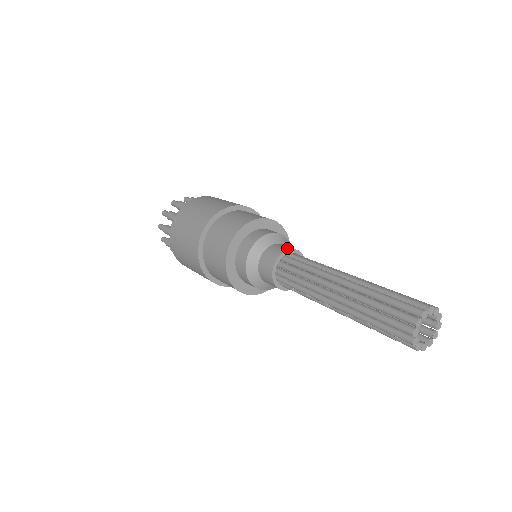
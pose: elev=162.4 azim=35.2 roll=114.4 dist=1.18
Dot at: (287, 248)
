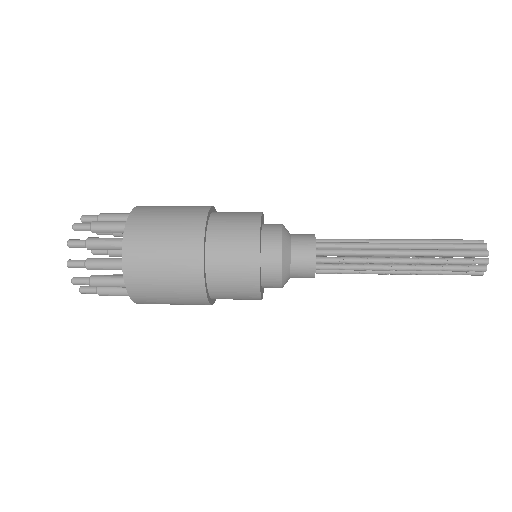
Dot at: (311, 234)
